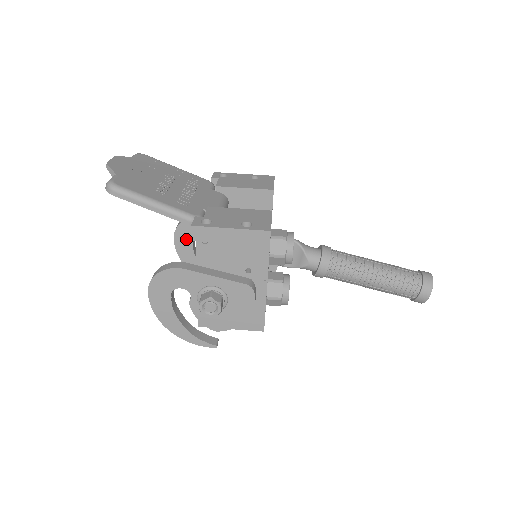
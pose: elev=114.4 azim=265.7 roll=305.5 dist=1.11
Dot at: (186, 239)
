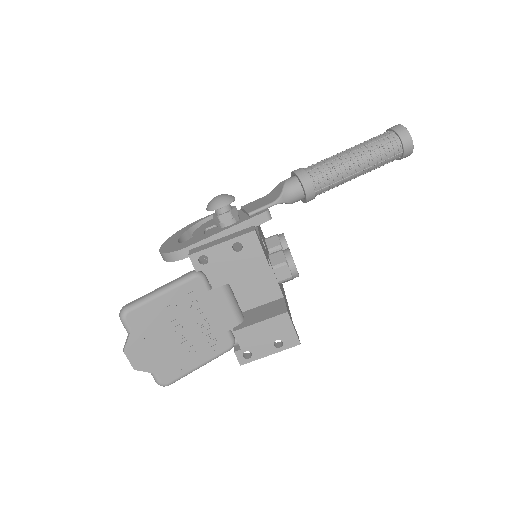
Dot at: occluded
